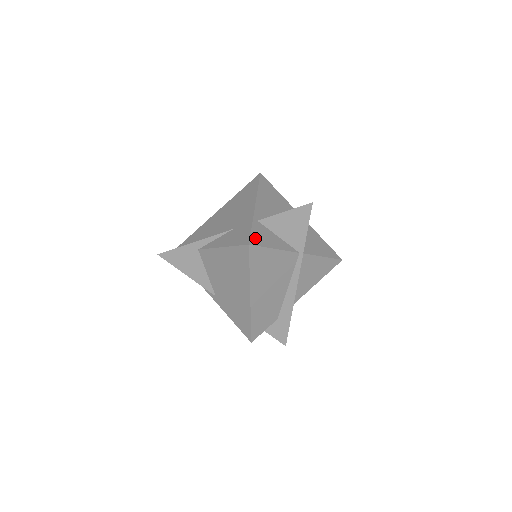
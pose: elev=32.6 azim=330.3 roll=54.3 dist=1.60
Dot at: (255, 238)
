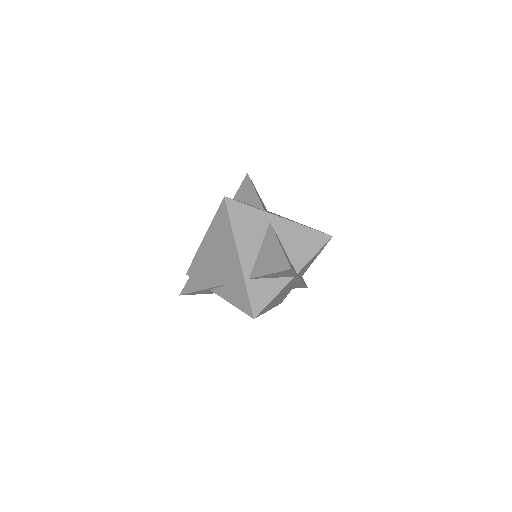
Dot at: (255, 305)
